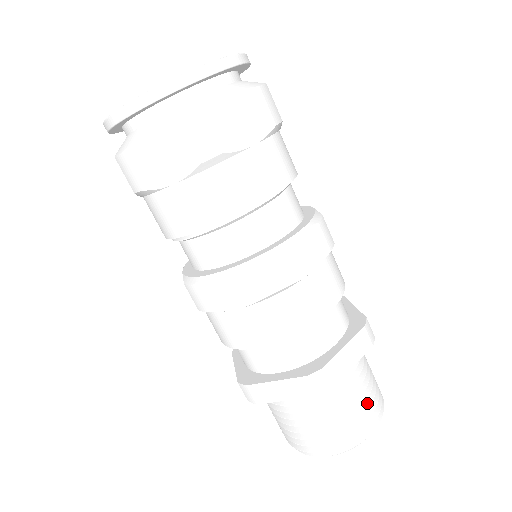
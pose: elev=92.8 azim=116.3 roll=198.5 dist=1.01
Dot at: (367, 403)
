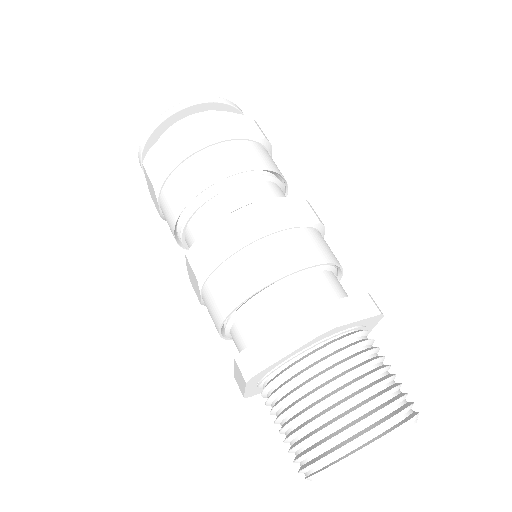
Dot at: (391, 386)
